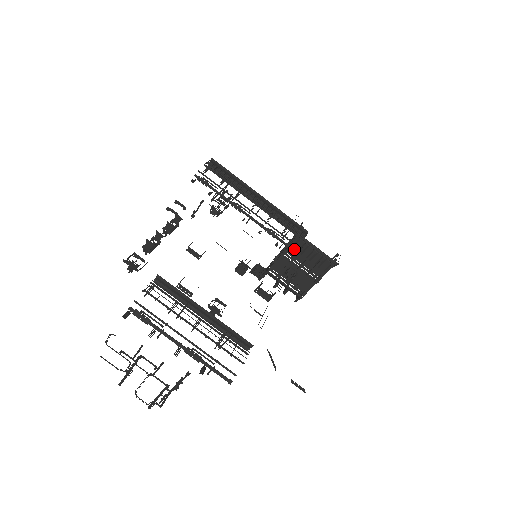
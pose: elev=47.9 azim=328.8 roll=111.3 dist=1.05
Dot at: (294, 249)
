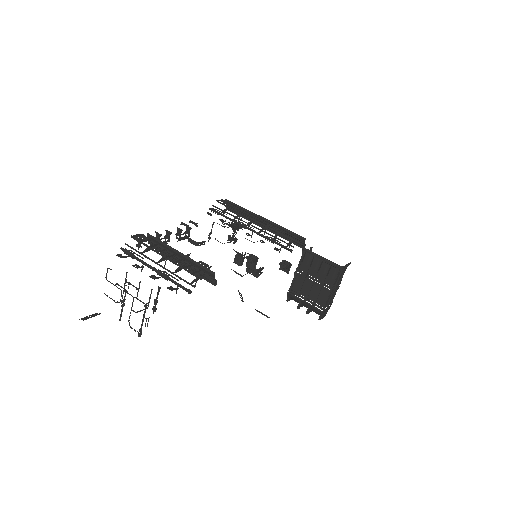
Dot at: (290, 249)
